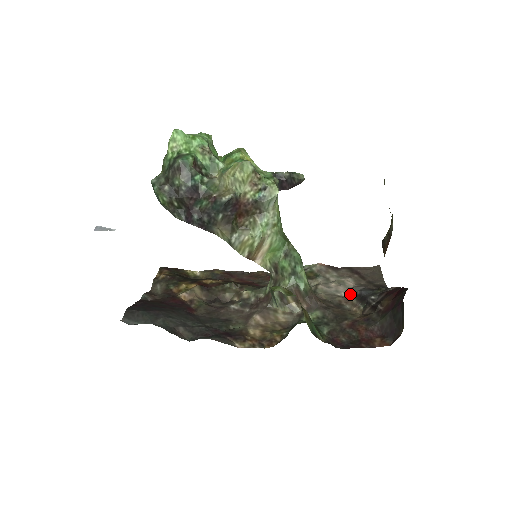
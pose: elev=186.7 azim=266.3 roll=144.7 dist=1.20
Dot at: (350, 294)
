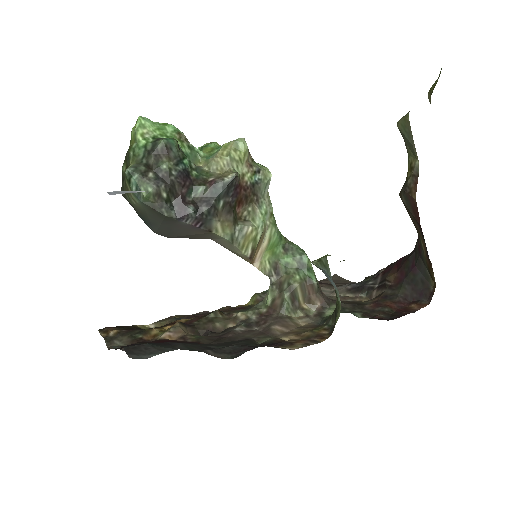
Dot at: (340, 293)
